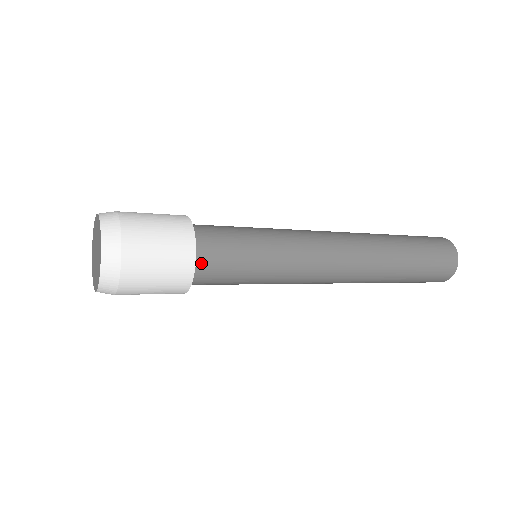
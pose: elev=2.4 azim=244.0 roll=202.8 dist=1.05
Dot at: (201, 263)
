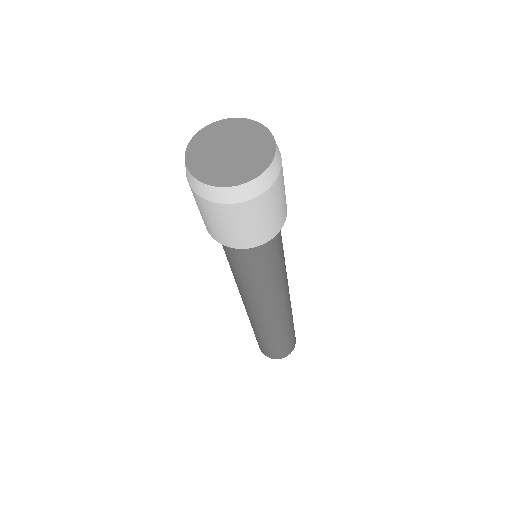
Dot at: occluded
